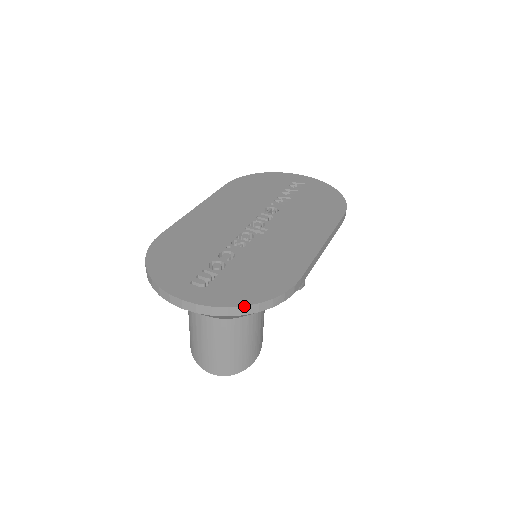
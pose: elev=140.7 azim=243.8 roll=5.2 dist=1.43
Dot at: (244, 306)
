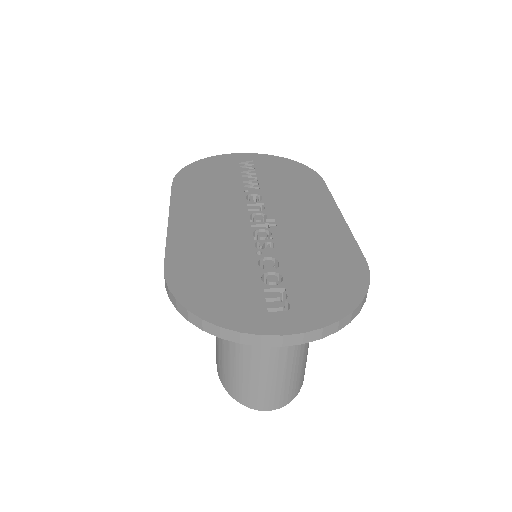
Dot at: (352, 312)
